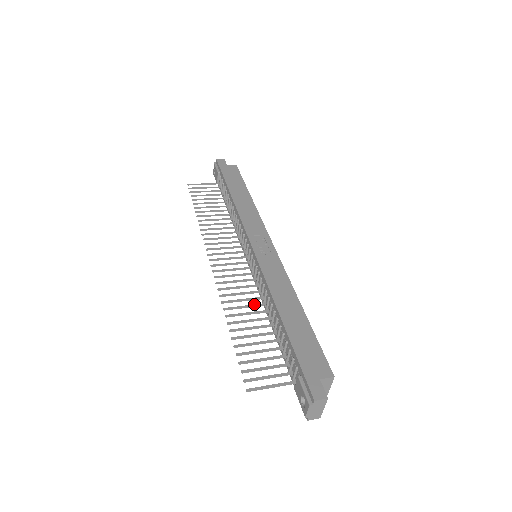
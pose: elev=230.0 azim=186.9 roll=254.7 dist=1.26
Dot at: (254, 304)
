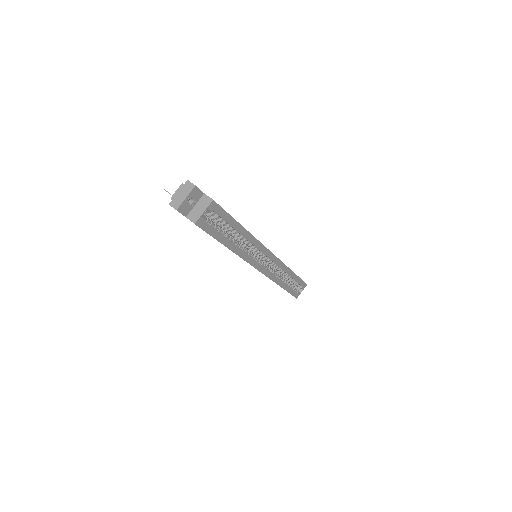
Dot at: occluded
